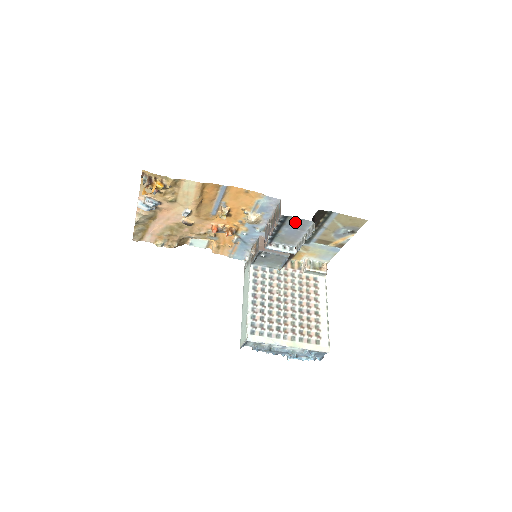
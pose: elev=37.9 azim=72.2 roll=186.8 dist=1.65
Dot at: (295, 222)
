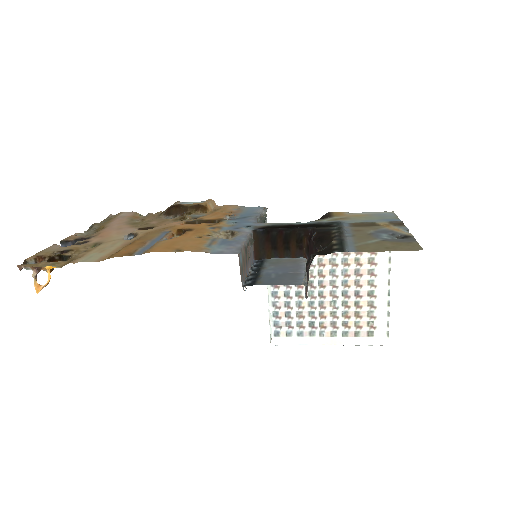
Dot at: (274, 279)
